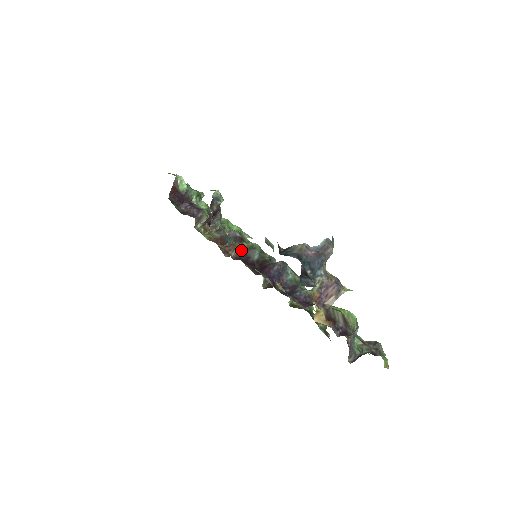
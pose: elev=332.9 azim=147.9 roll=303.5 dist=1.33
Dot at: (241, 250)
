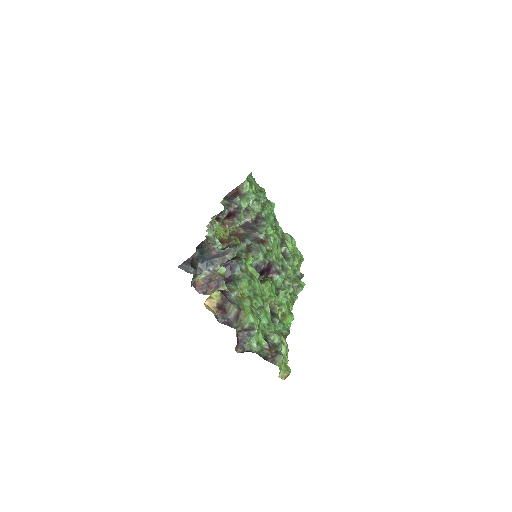
Dot at: (230, 244)
